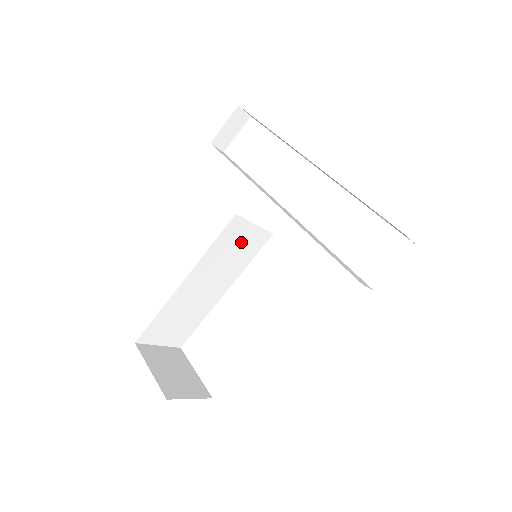
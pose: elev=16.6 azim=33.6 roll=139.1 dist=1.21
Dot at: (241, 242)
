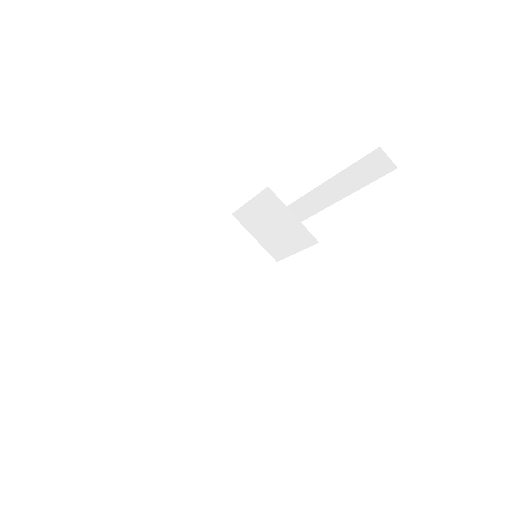
Dot at: (241, 254)
